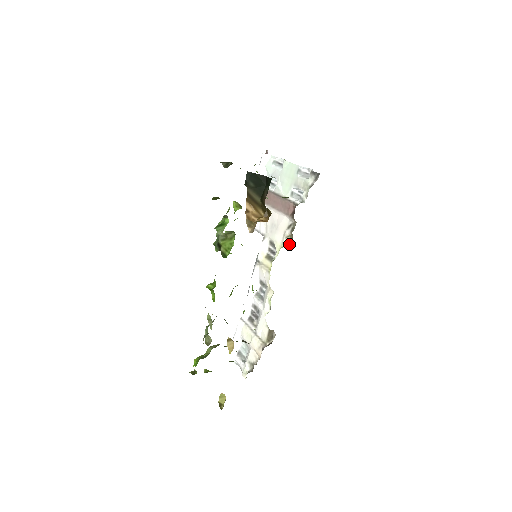
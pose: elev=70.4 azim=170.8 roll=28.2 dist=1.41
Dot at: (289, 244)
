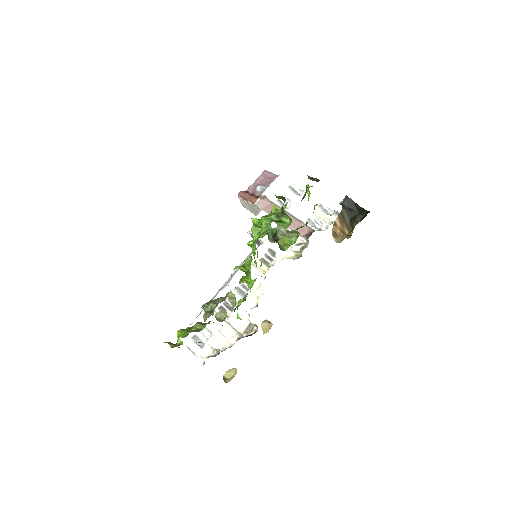
Dot at: (296, 258)
